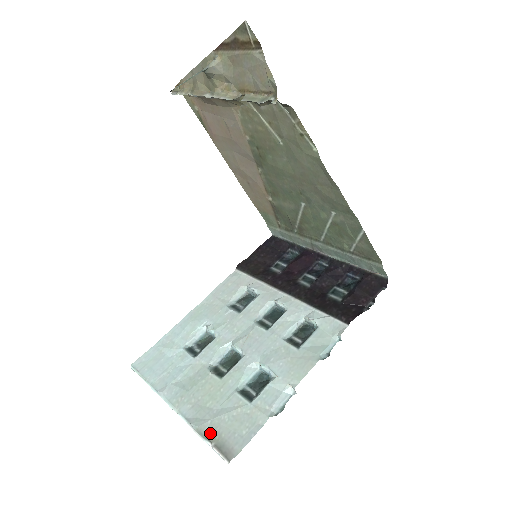
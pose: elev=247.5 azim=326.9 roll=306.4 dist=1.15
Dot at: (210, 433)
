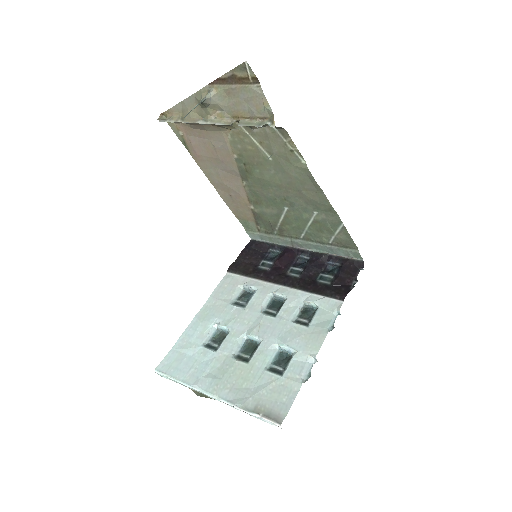
Dot at: (255, 407)
